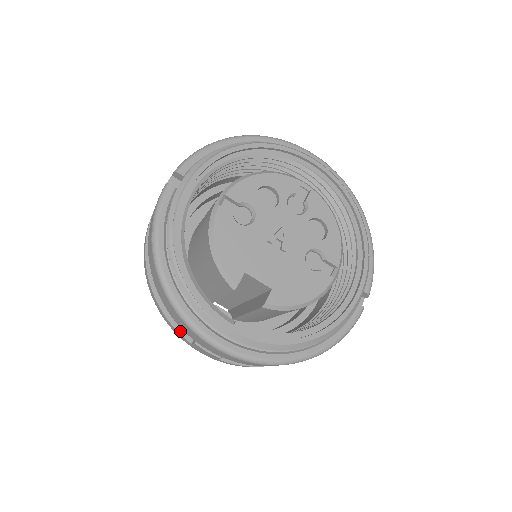
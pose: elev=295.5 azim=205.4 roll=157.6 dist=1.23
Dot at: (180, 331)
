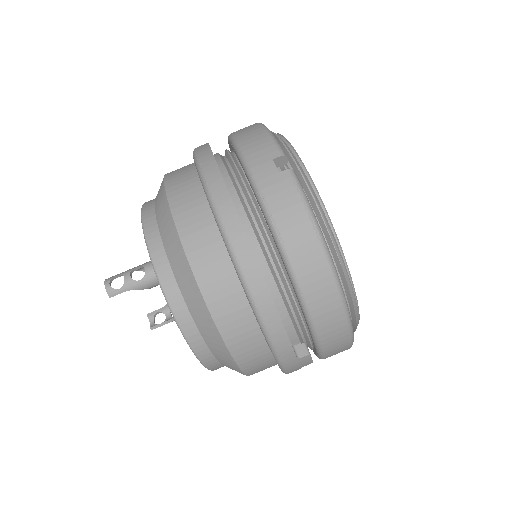
Dot at: occluded
